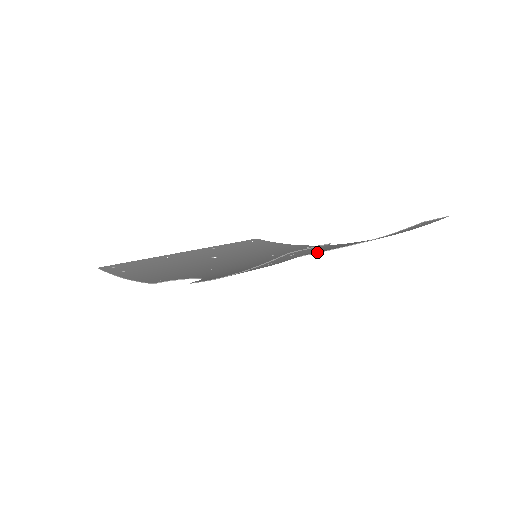
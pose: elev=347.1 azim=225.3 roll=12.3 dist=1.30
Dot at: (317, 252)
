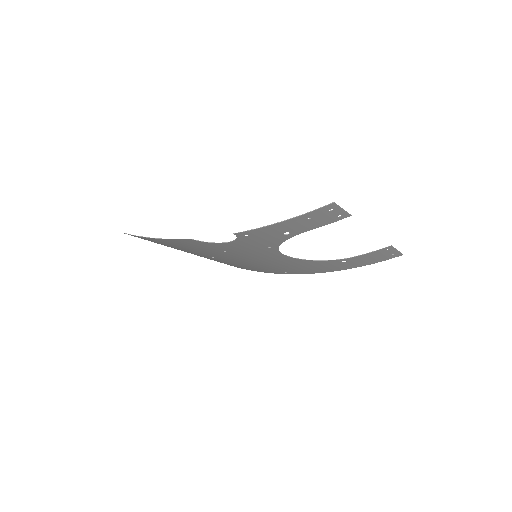
Dot at: occluded
